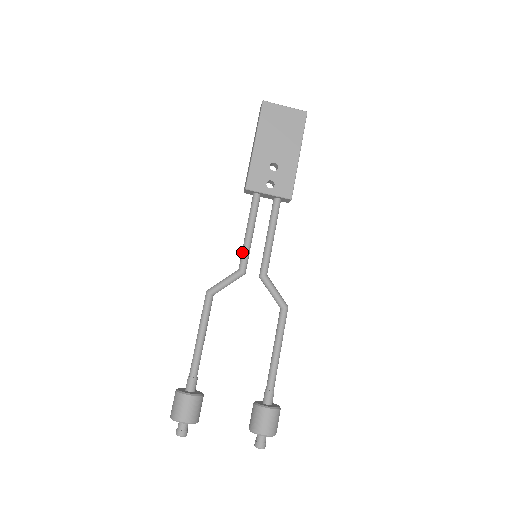
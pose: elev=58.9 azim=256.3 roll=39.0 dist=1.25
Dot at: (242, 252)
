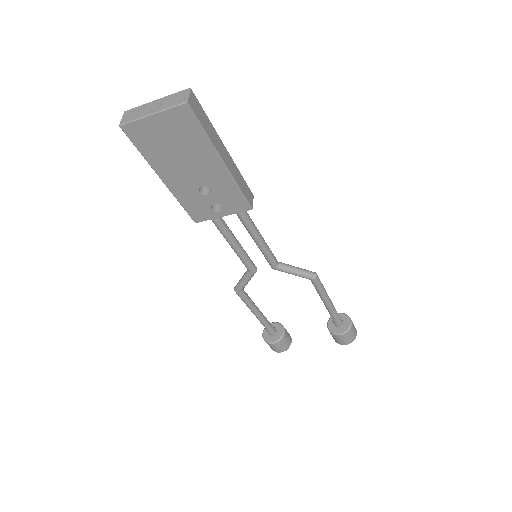
Dot at: occluded
